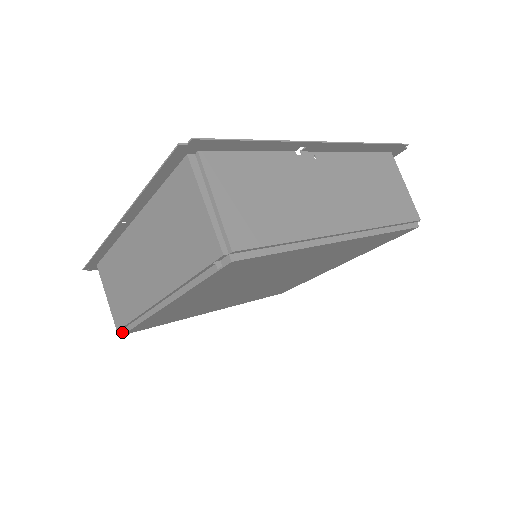
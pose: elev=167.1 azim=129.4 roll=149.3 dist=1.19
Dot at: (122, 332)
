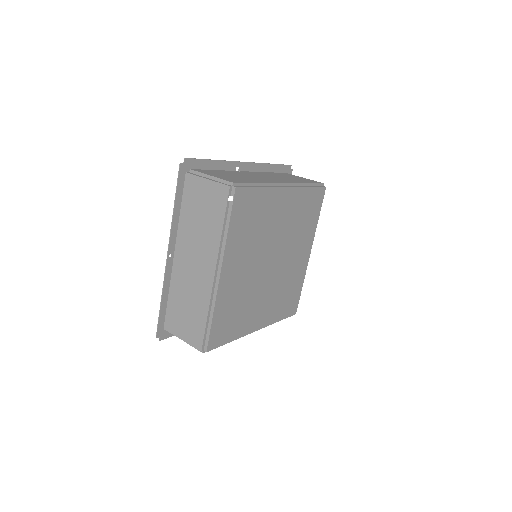
Dot at: (205, 350)
